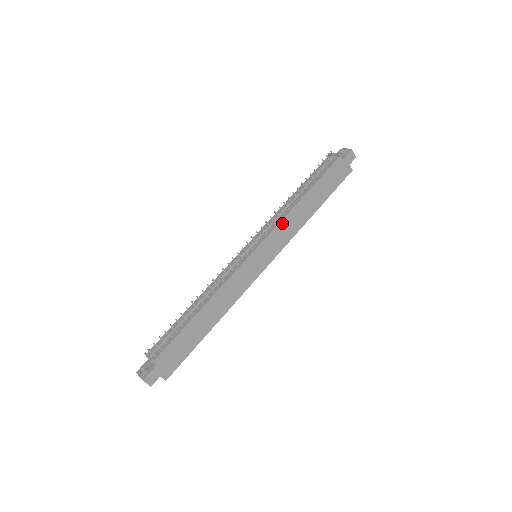
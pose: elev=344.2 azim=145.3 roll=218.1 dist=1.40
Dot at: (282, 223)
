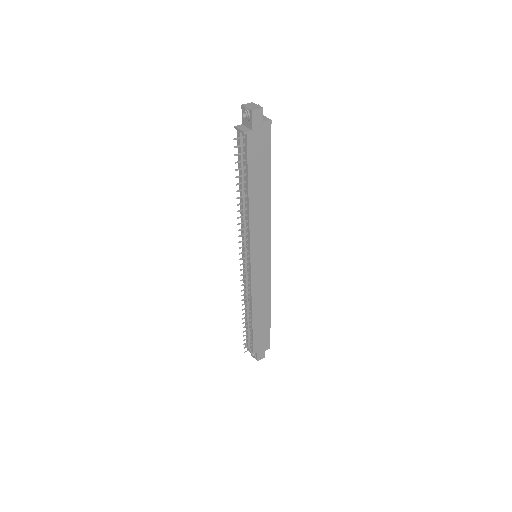
Dot at: (252, 230)
